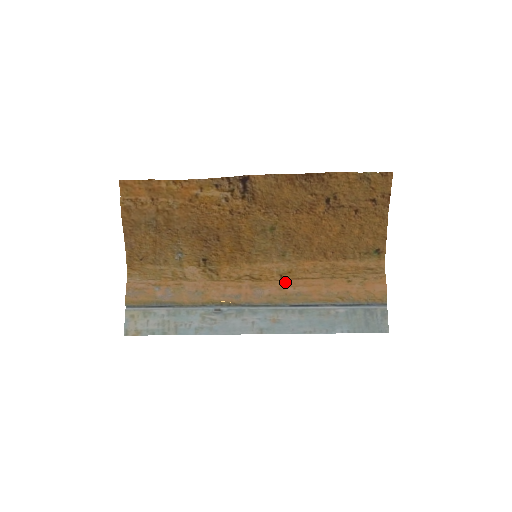
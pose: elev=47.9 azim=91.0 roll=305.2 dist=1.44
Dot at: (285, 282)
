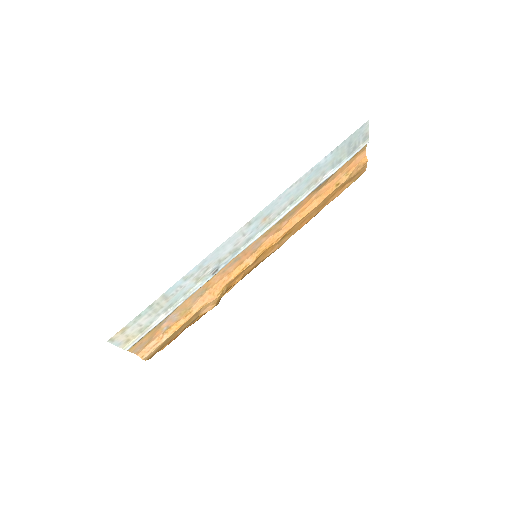
Dot at: (284, 232)
